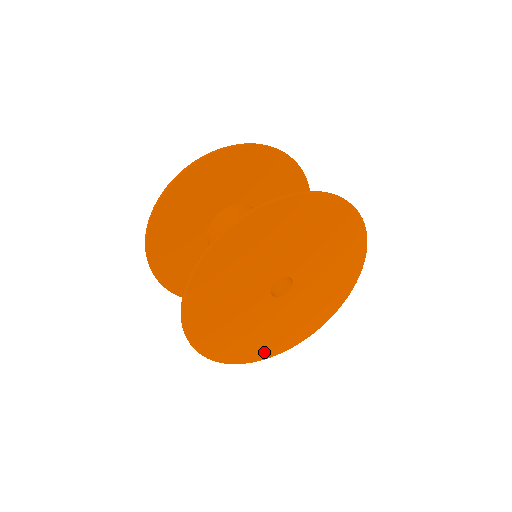
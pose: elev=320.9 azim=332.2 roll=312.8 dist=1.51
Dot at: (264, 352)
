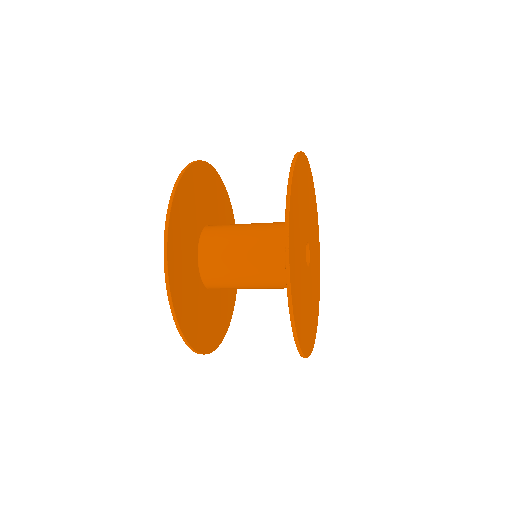
Dot at: (315, 325)
